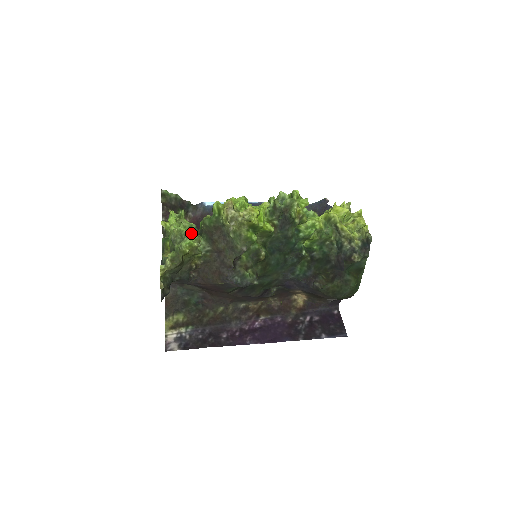
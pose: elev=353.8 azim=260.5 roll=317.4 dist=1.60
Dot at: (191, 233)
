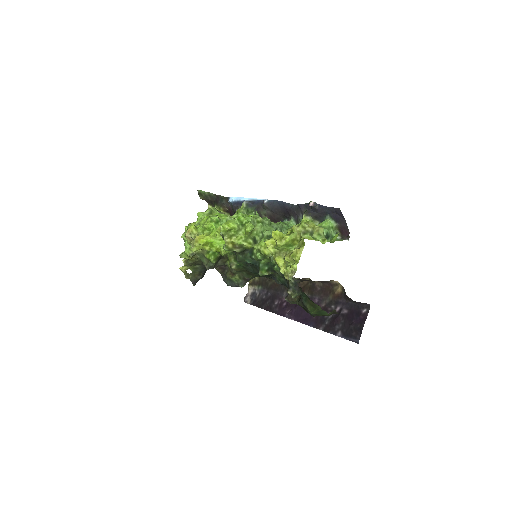
Dot at: occluded
